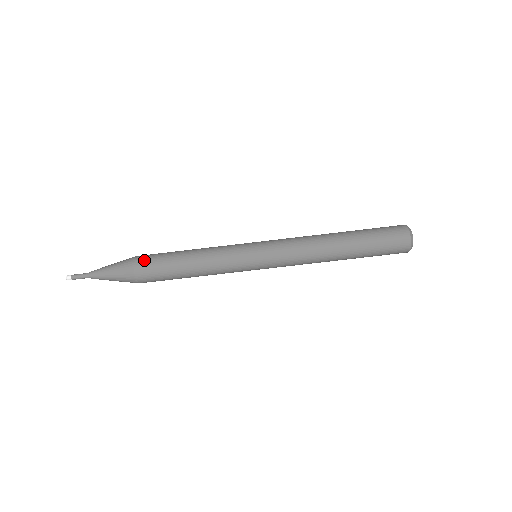
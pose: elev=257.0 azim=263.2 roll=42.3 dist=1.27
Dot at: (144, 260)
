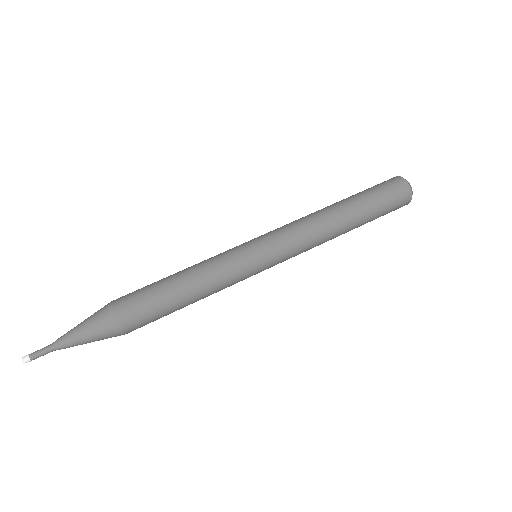
Dot at: (125, 300)
